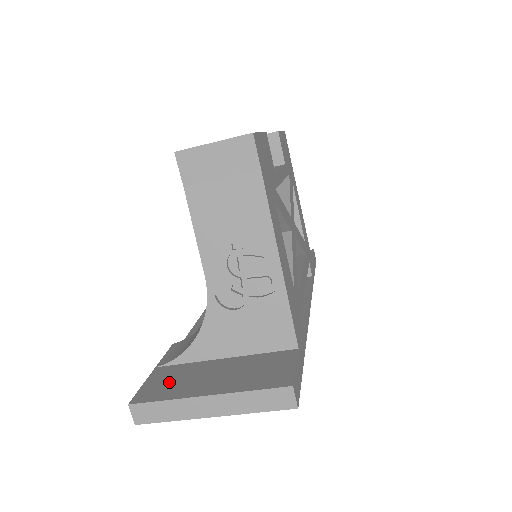
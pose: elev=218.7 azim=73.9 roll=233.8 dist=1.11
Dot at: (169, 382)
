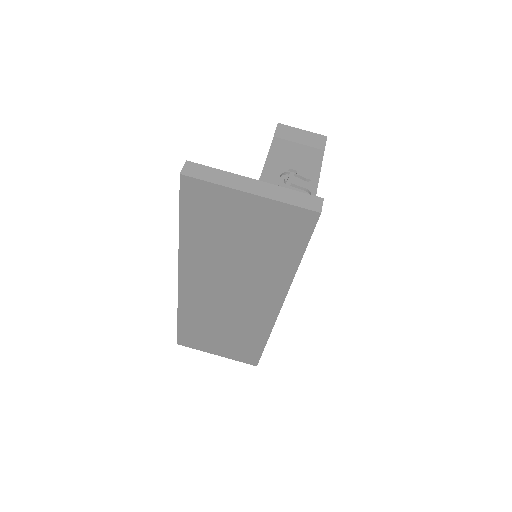
Dot at: occluded
